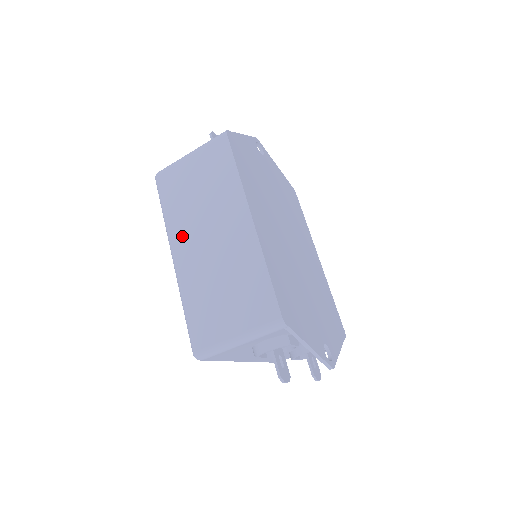
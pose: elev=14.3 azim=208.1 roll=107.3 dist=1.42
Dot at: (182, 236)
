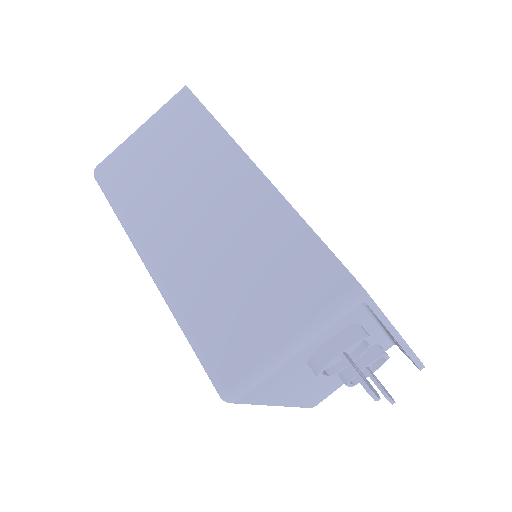
Dot at: (155, 230)
